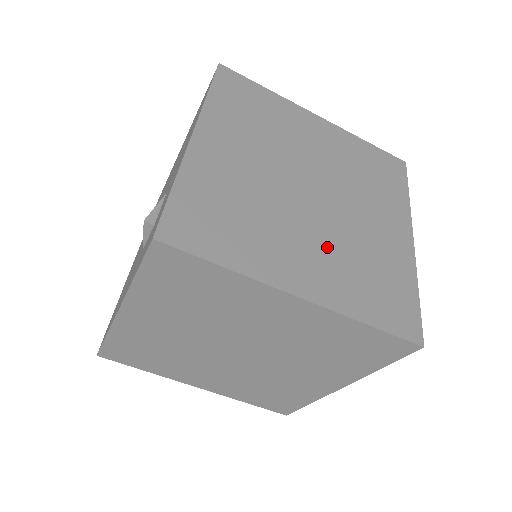
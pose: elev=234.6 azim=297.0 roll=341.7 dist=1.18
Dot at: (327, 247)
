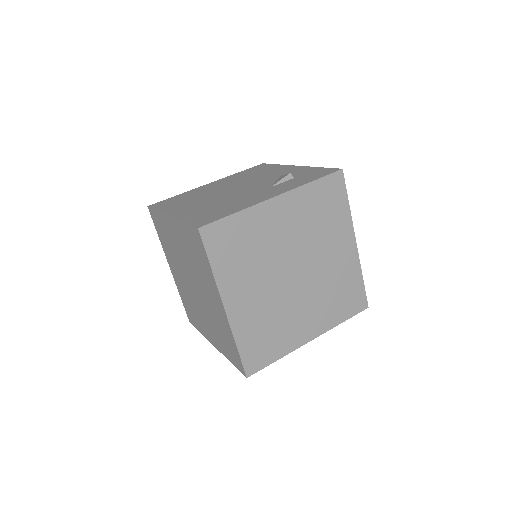
Dot at: occluded
